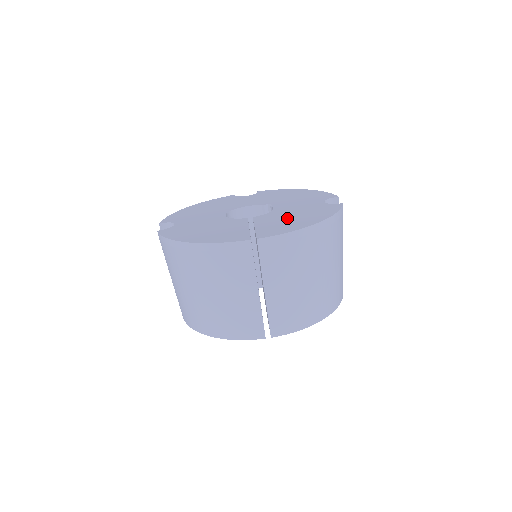
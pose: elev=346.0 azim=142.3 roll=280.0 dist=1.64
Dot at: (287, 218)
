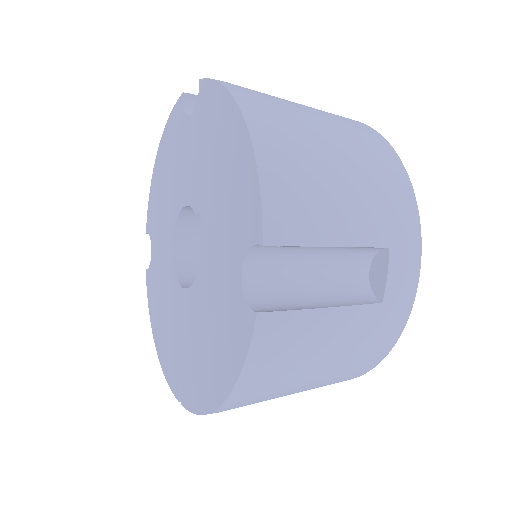
Dot at: (202, 339)
